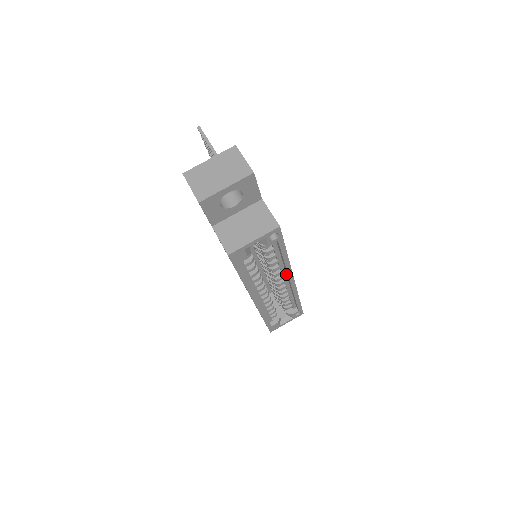
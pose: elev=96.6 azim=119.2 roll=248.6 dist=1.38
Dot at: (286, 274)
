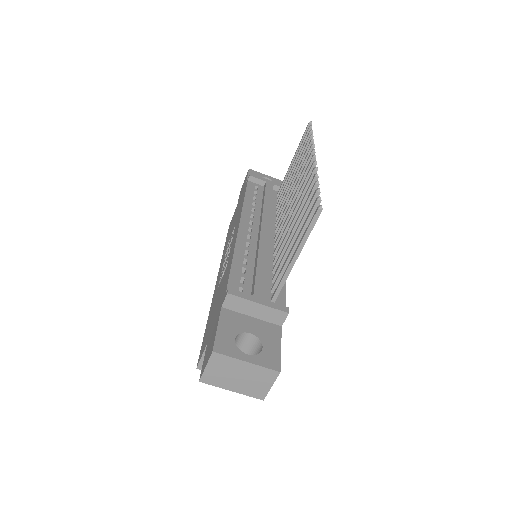
Dot at: occluded
